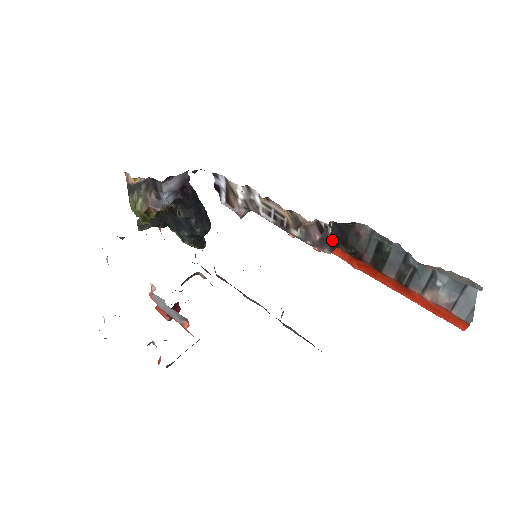
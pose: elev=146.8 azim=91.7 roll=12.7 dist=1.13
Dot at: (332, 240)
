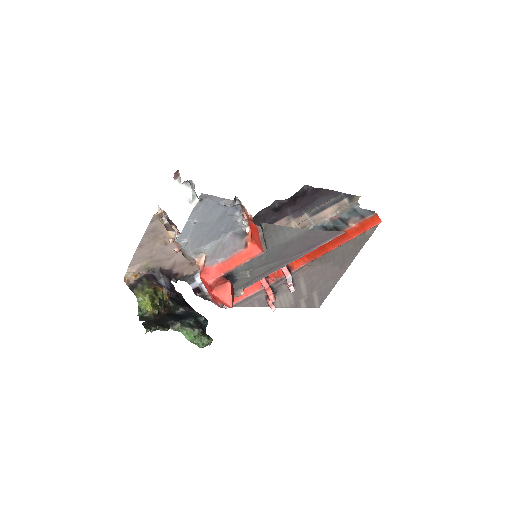
Dot at: occluded
